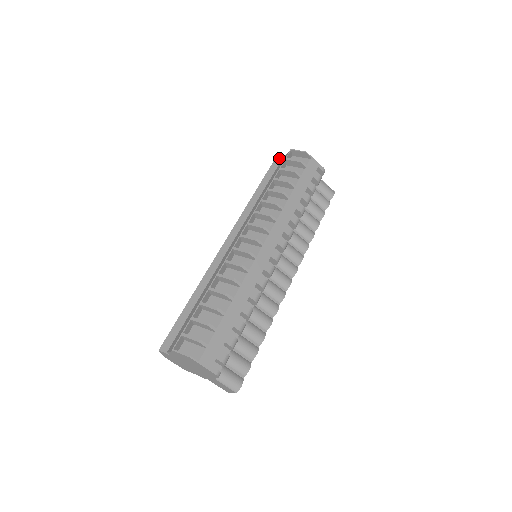
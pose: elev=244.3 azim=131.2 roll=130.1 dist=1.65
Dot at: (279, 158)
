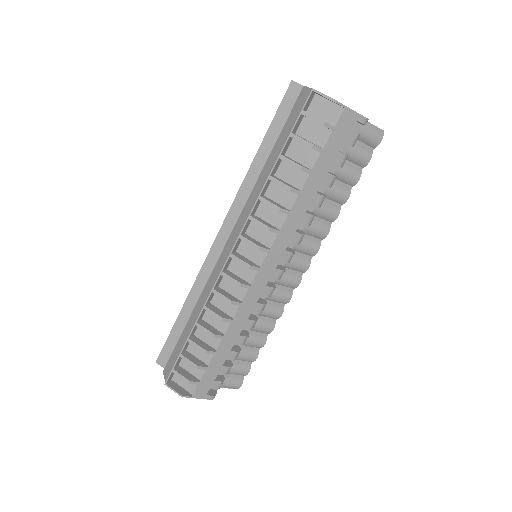
Dot at: (296, 83)
